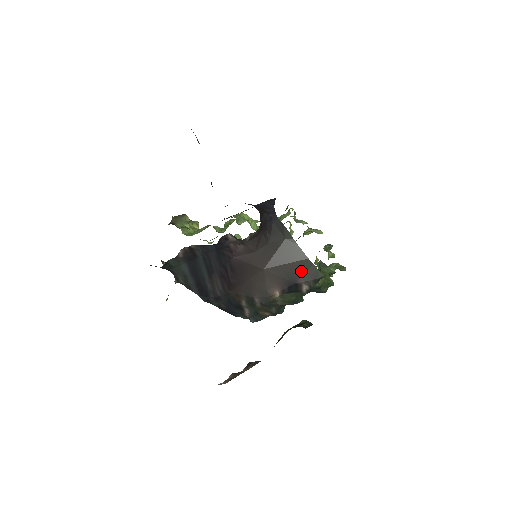
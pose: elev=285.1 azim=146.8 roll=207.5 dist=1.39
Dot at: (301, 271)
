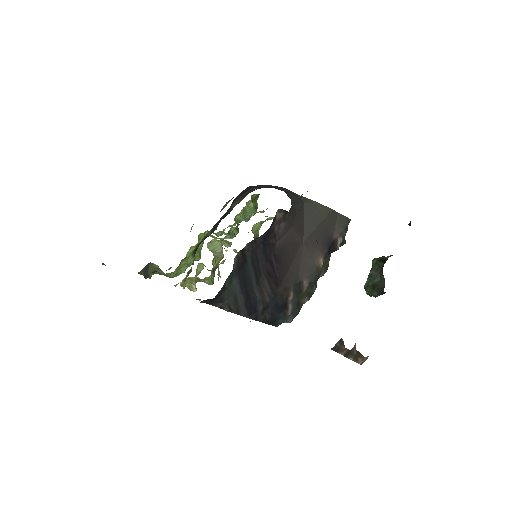
Dot at: (332, 226)
